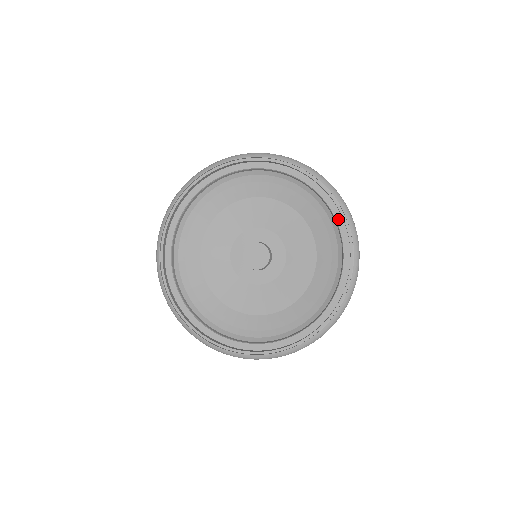
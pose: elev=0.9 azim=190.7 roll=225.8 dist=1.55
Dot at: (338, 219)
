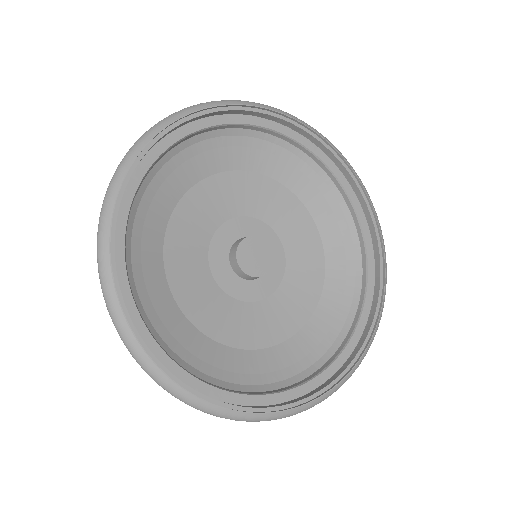
Dot at: (368, 242)
